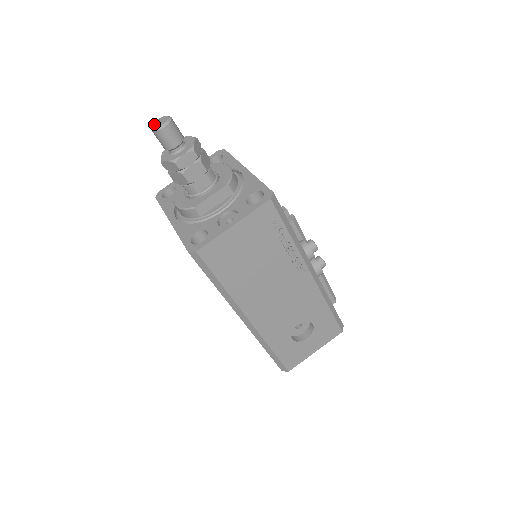
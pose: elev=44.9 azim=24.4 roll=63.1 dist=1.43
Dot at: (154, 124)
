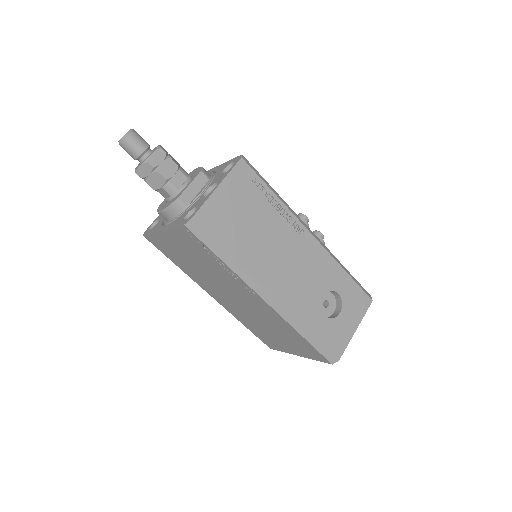
Dot at: (120, 139)
